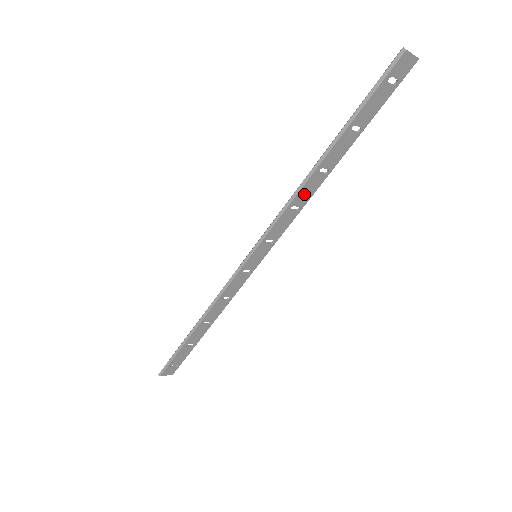
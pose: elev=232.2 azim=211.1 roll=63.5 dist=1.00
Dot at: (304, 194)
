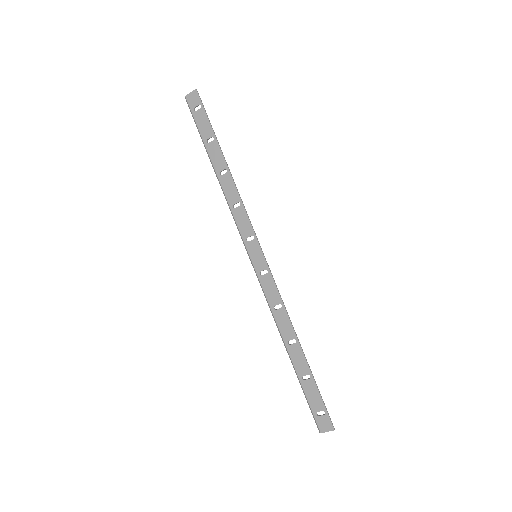
Dot at: (230, 193)
